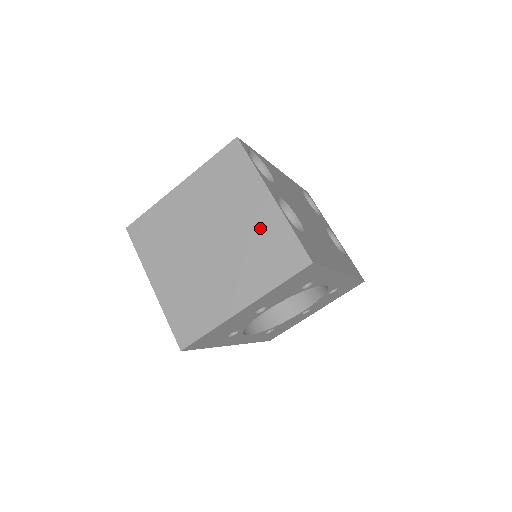
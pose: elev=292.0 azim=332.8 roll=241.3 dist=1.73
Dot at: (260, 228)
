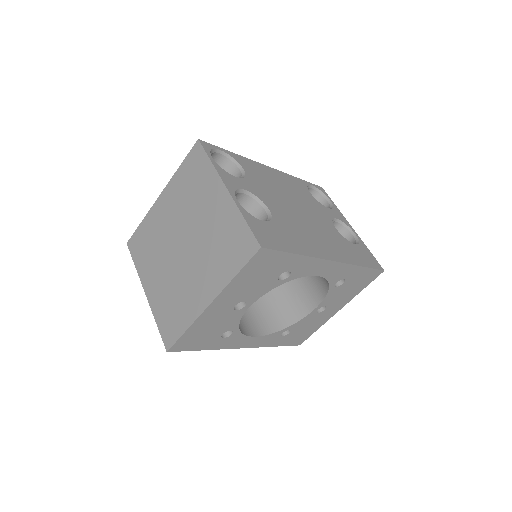
Dot at: (219, 222)
